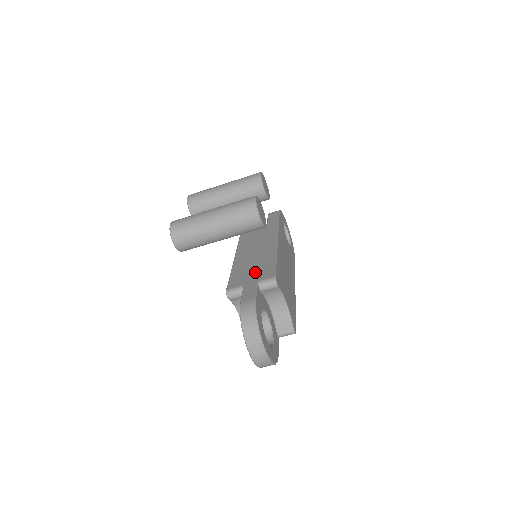
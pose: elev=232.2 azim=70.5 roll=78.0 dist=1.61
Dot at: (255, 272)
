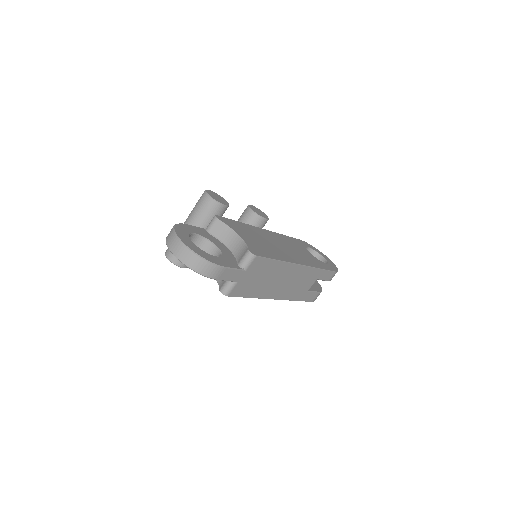
Dot at: occluded
